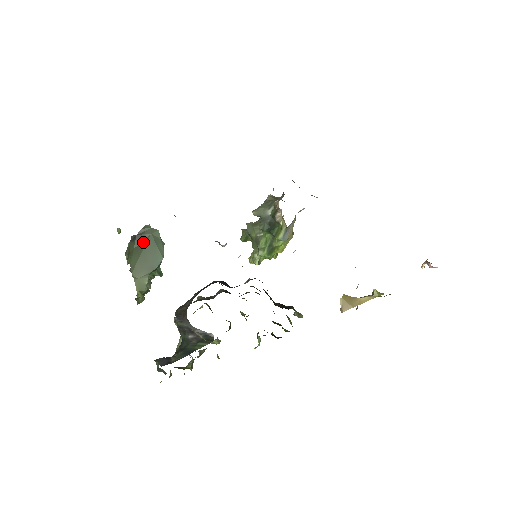
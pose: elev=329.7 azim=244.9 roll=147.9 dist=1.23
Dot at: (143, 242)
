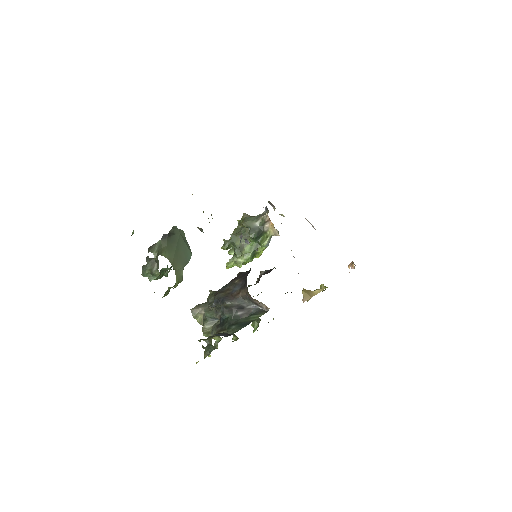
Dot at: (174, 240)
